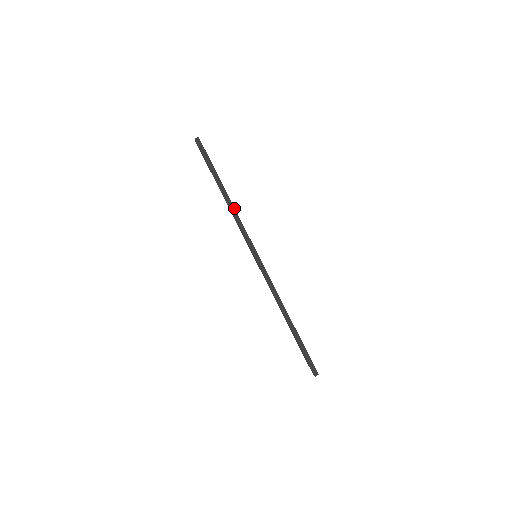
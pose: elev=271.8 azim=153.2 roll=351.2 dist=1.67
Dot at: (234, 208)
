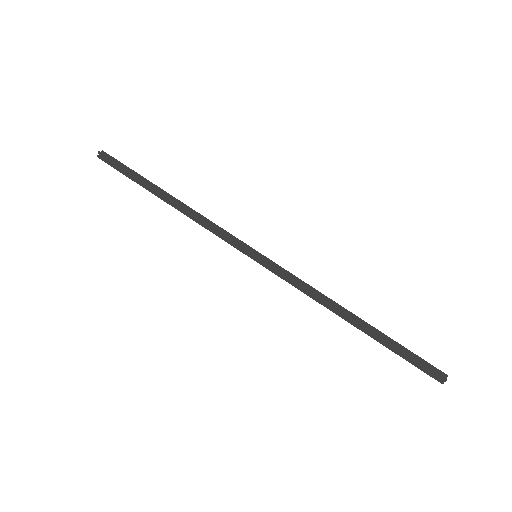
Dot at: (193, 210)
